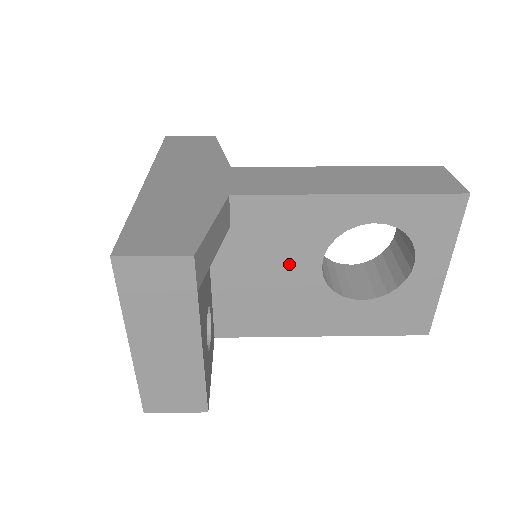
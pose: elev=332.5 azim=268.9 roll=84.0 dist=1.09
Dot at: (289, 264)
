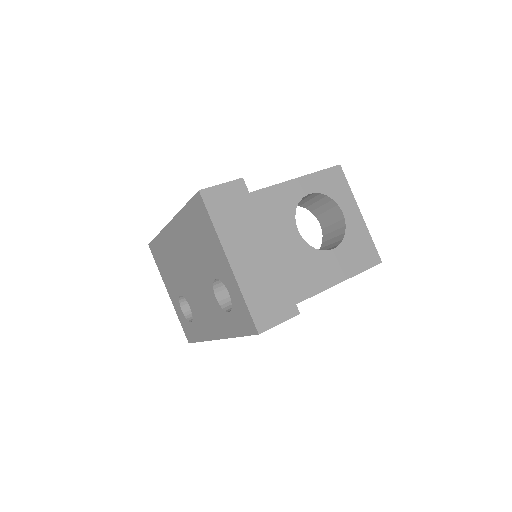
Dot at: (280, 237)
